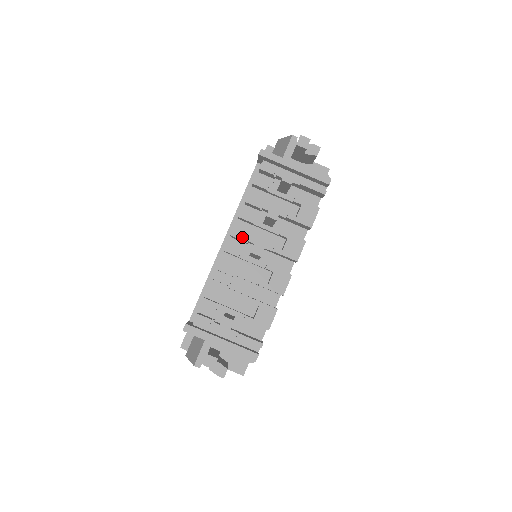
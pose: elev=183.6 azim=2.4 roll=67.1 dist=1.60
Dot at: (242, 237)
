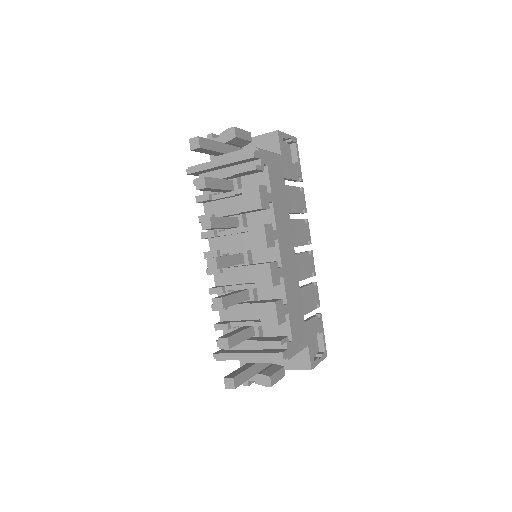
Dot at: (213, 254)
